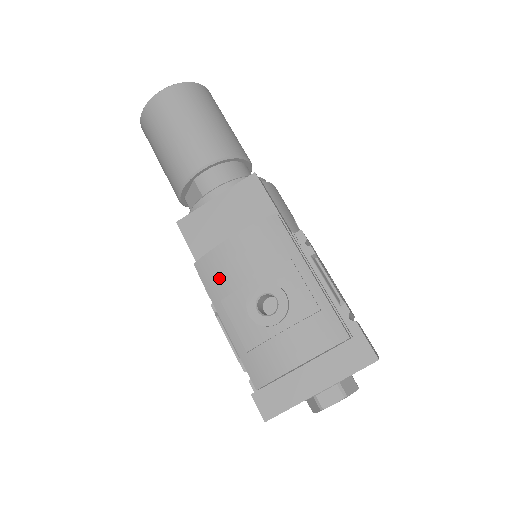
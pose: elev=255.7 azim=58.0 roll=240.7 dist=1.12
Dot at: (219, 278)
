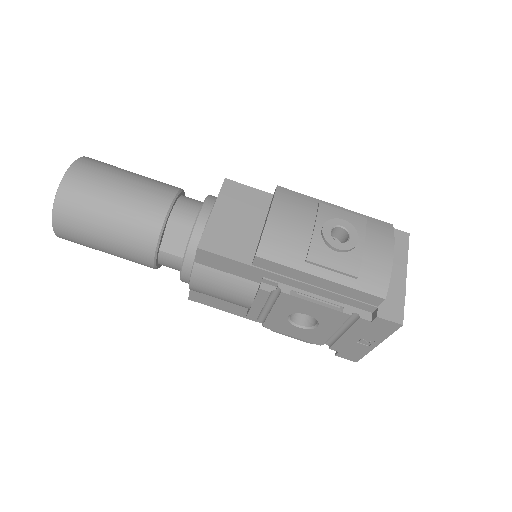
Dot at: (288, 247)
